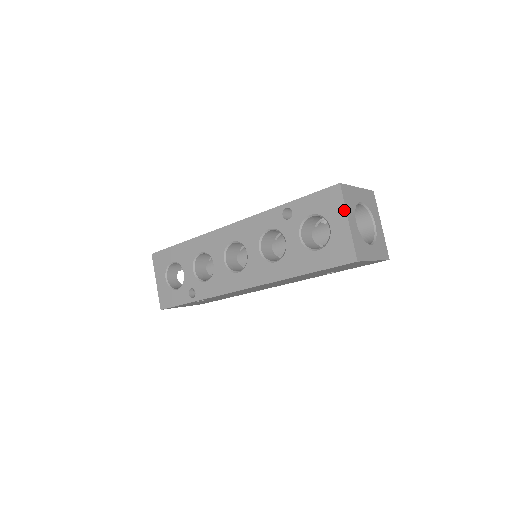
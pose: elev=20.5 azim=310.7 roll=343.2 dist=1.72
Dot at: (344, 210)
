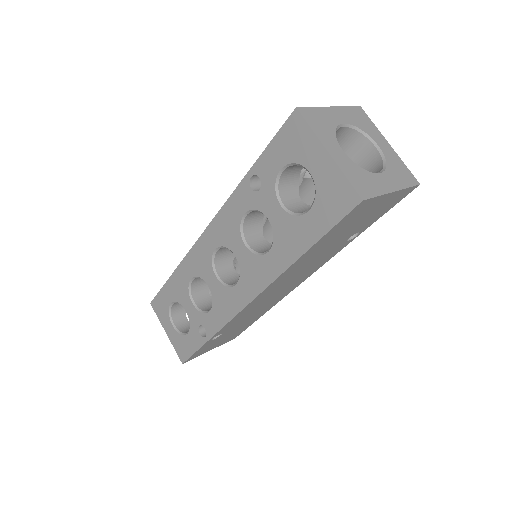
Dot at: (316, 140)
